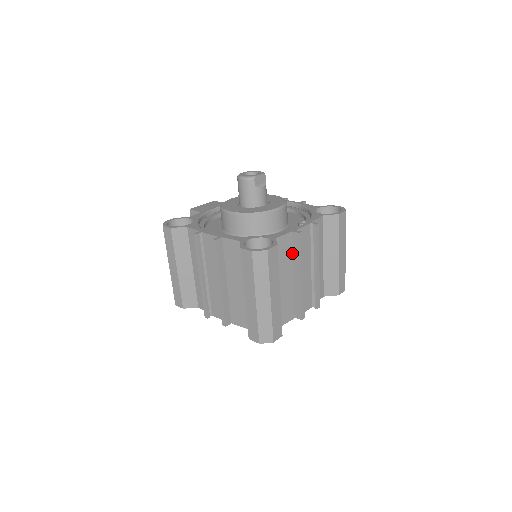
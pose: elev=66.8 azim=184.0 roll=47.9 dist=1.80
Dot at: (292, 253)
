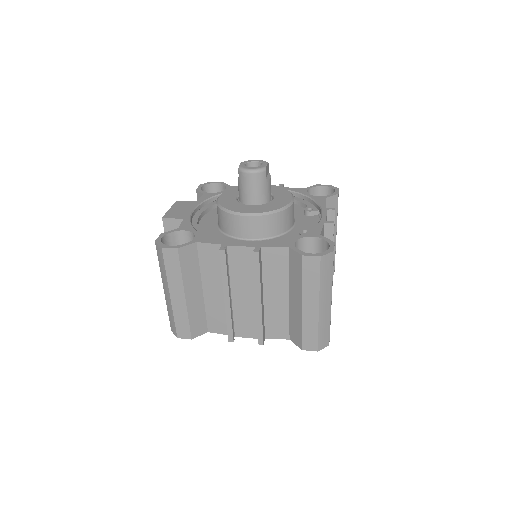
Dot at: occluded
